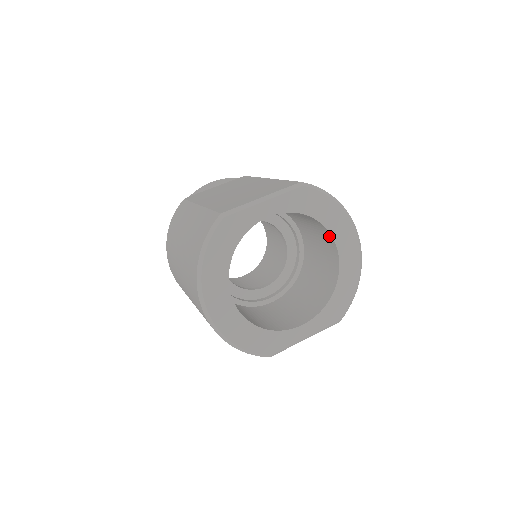
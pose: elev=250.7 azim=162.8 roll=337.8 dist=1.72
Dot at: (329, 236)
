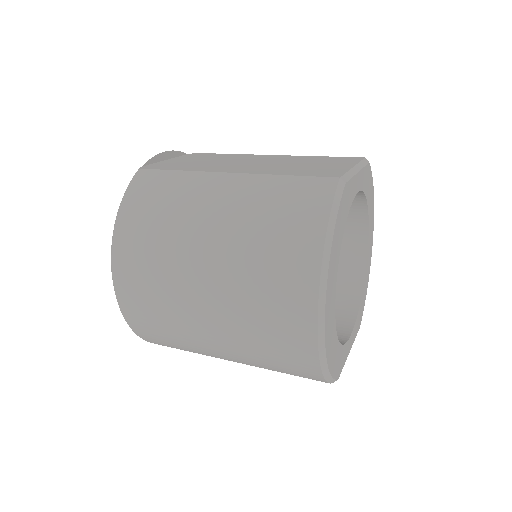
Dot at: (362, 227)
